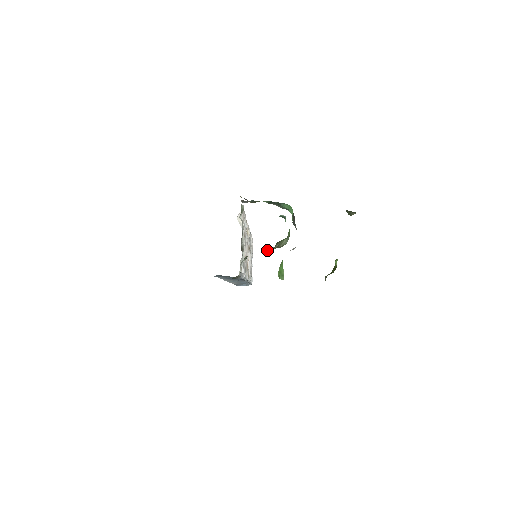
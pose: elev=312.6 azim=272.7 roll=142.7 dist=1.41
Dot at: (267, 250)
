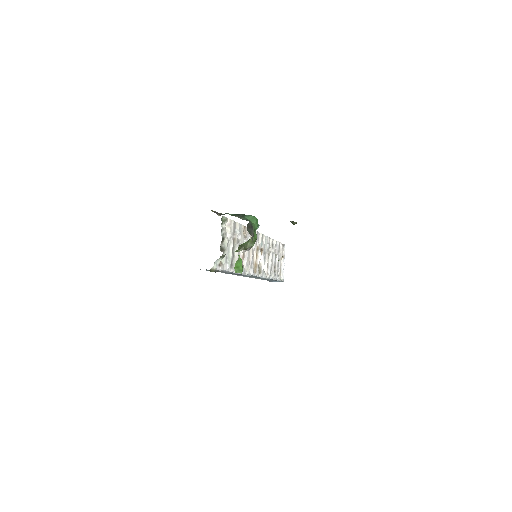
Dot at: occluded
